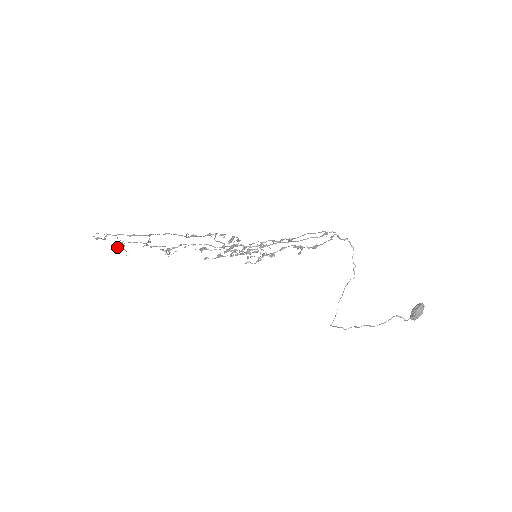
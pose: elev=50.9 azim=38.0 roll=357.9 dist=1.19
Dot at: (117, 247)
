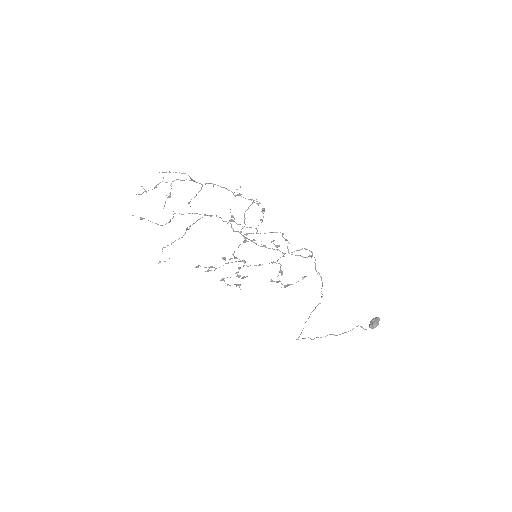
Dot at: (140, 218)
